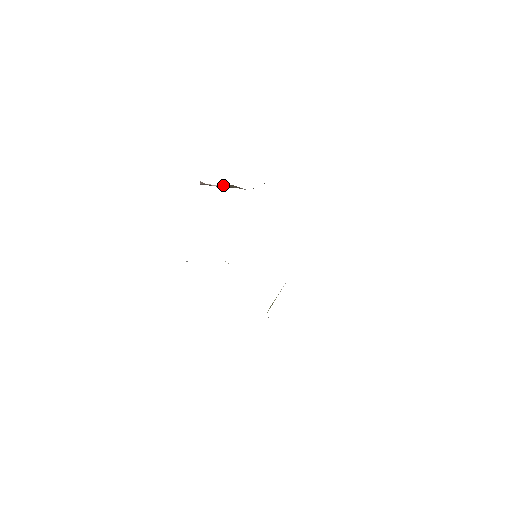
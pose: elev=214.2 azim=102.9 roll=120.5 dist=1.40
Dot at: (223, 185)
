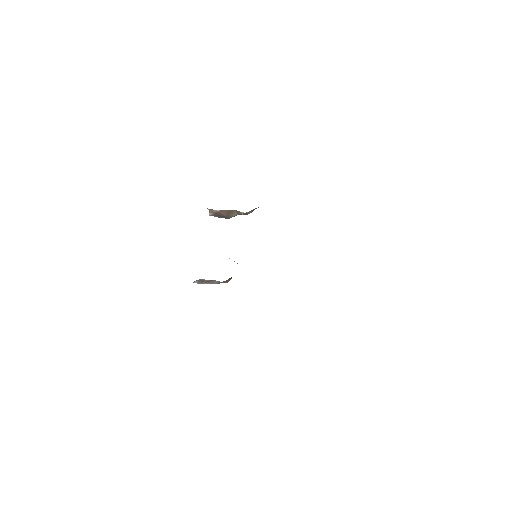
Dot at: (227, 212)
